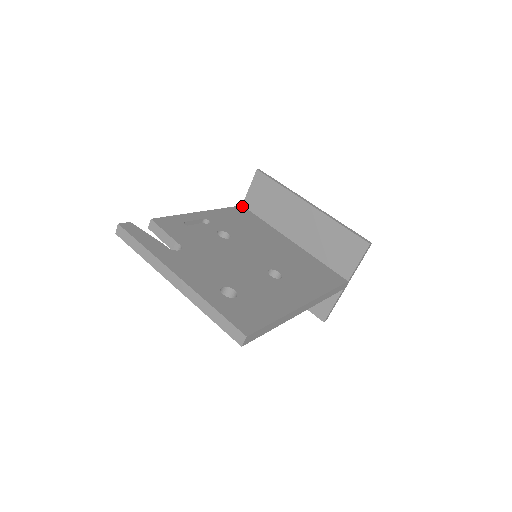
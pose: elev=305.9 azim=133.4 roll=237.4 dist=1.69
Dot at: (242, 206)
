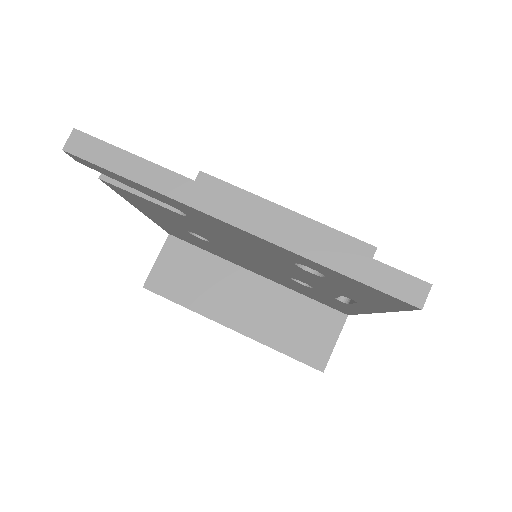
Dot at: occluded
